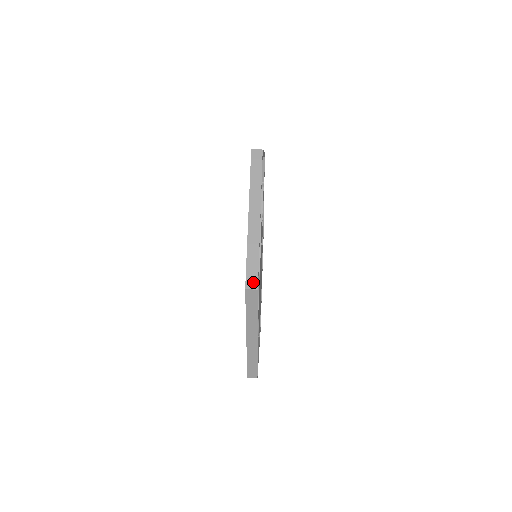
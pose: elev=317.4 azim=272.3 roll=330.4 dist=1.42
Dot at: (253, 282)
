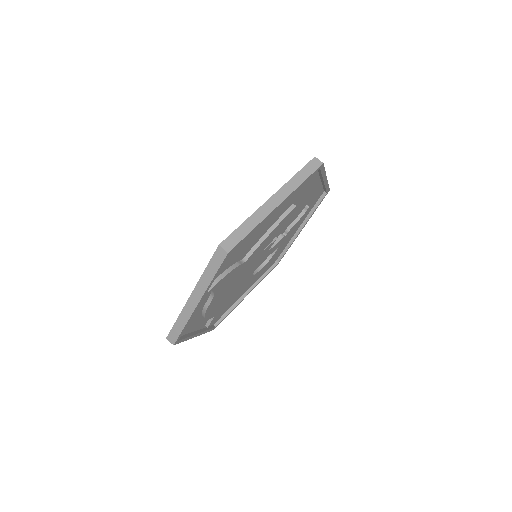
Dot at: (230, 245)
